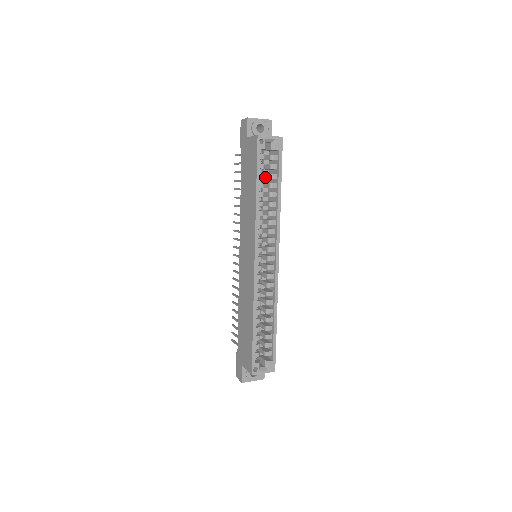
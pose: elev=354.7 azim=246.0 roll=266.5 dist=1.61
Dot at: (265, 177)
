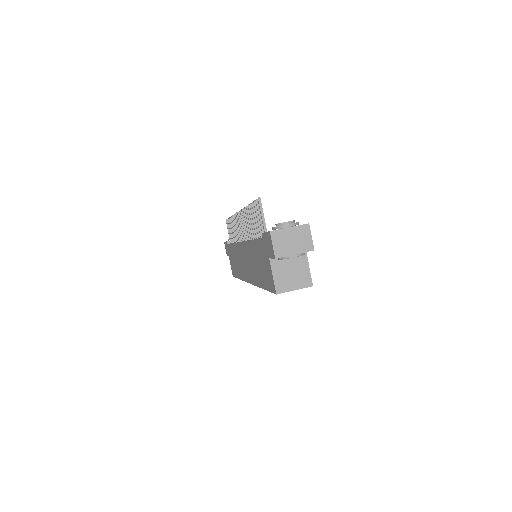
Dot at: occluded
